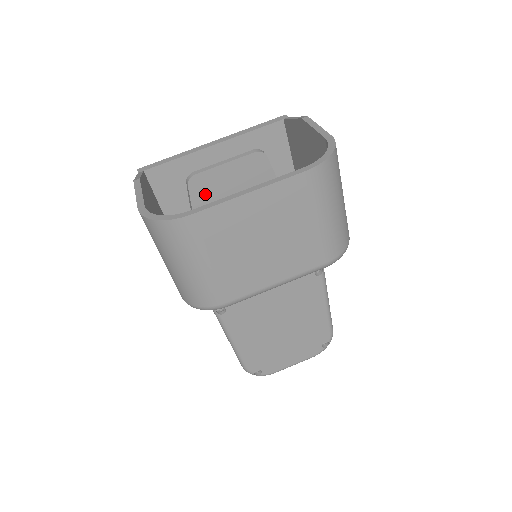
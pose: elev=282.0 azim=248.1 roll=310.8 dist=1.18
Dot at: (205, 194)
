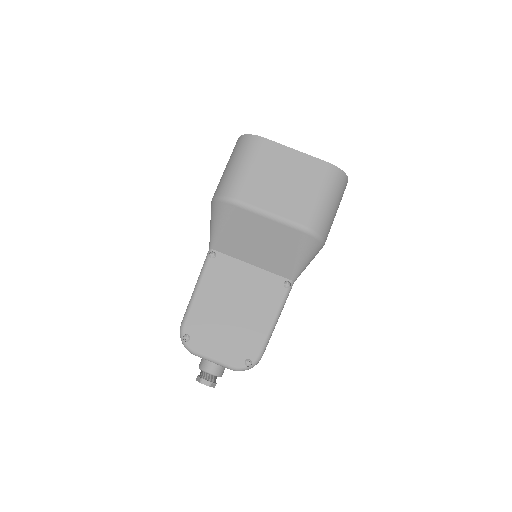
Dot at: occluded
